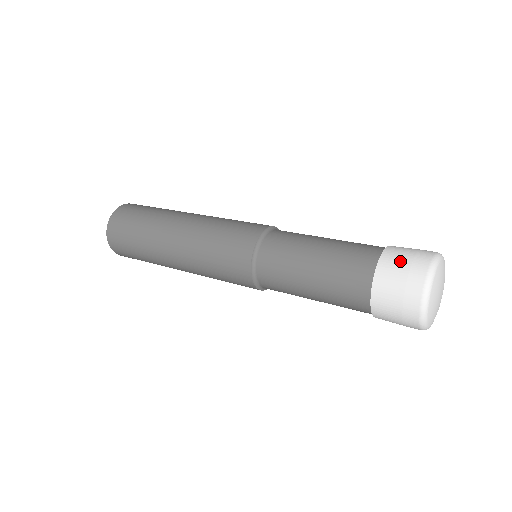
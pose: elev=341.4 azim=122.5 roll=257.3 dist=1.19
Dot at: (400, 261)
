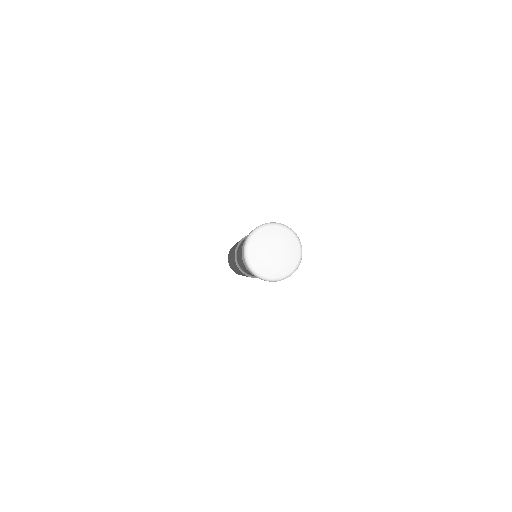
Dot at: occluded
